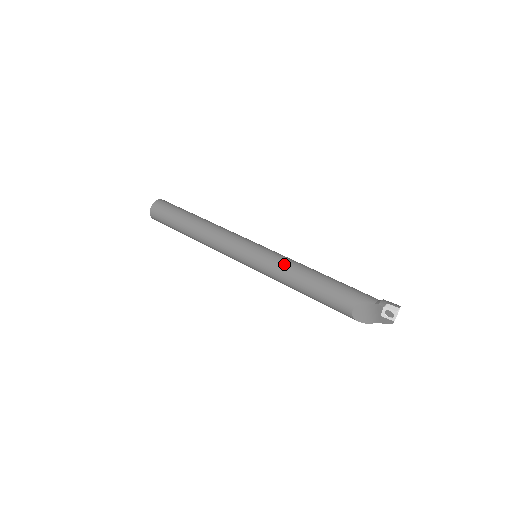
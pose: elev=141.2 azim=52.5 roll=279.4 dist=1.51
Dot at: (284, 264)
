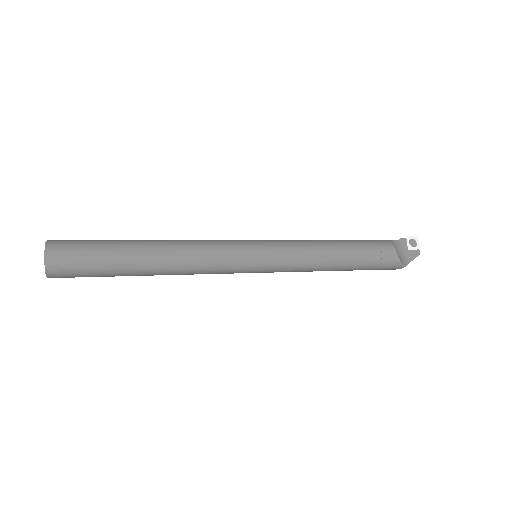
Dot at: occluded
